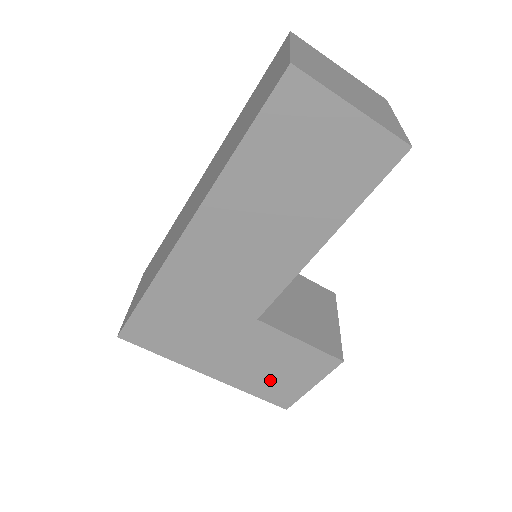
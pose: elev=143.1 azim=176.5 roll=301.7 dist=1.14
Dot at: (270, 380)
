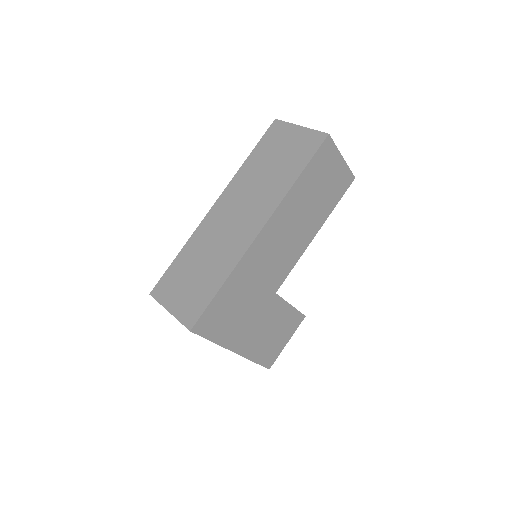
Dot at: (268, 344)
